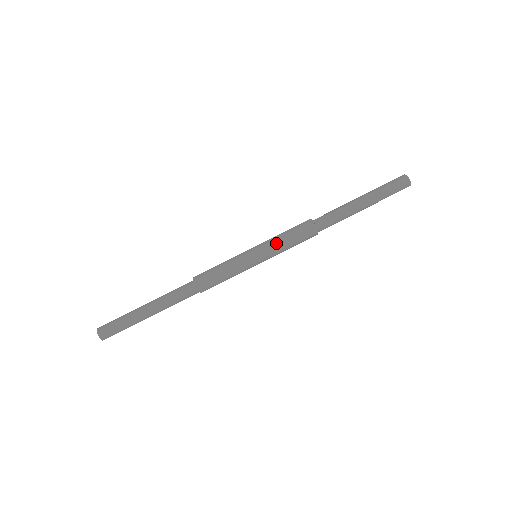
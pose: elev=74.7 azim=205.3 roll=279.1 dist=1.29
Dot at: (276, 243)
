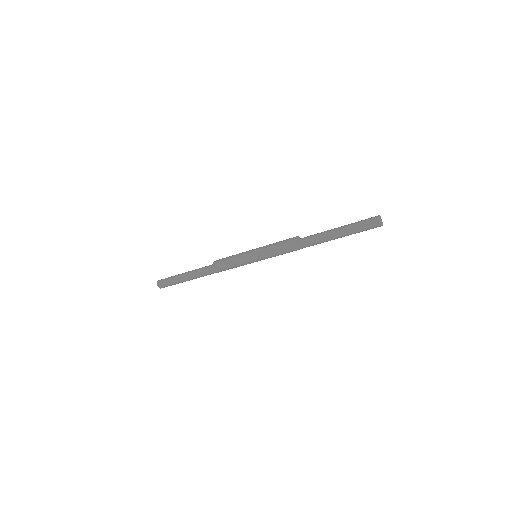
Dot at: (269, 255)
